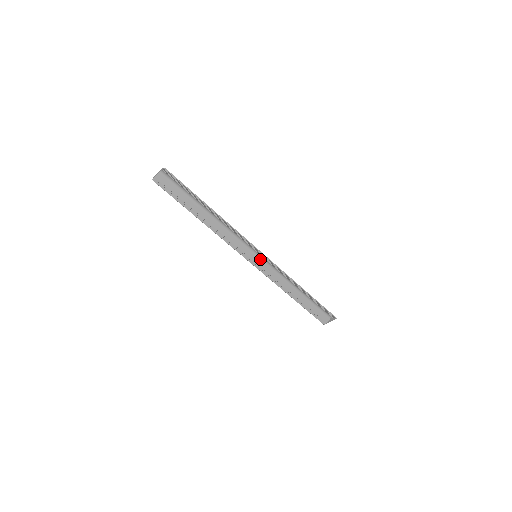
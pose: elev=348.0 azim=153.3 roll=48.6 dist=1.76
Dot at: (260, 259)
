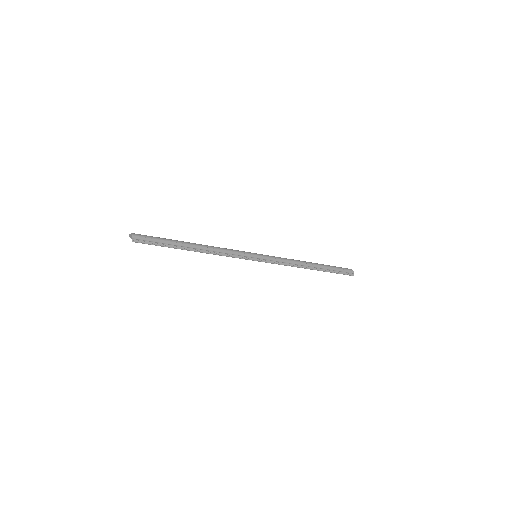
Dot at: (262, 255)
